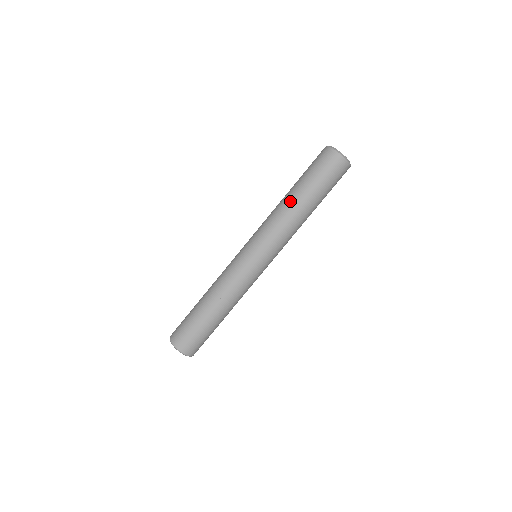
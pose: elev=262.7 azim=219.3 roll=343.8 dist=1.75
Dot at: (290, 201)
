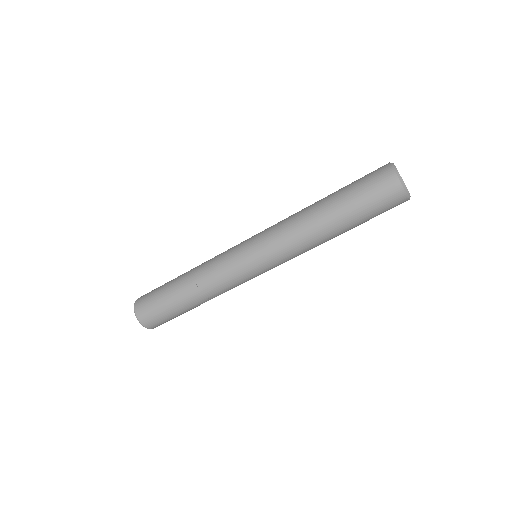
Dot at: (323, 228)
